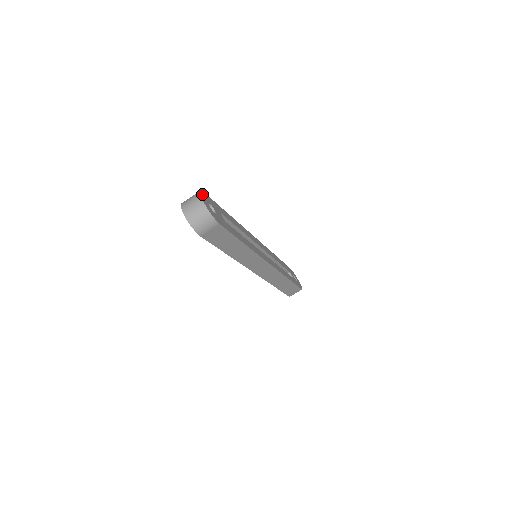
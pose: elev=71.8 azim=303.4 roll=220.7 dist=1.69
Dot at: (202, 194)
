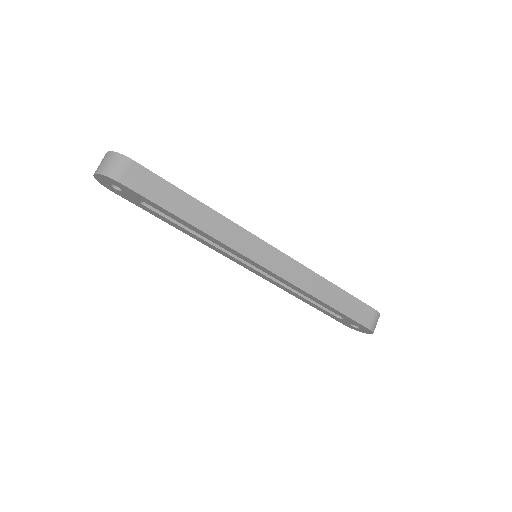
Dot at: occluded
